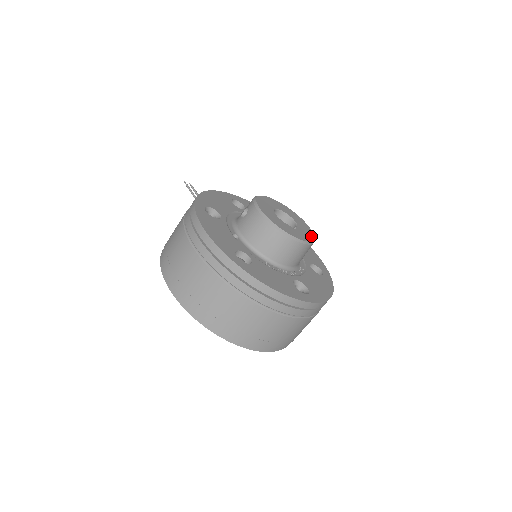
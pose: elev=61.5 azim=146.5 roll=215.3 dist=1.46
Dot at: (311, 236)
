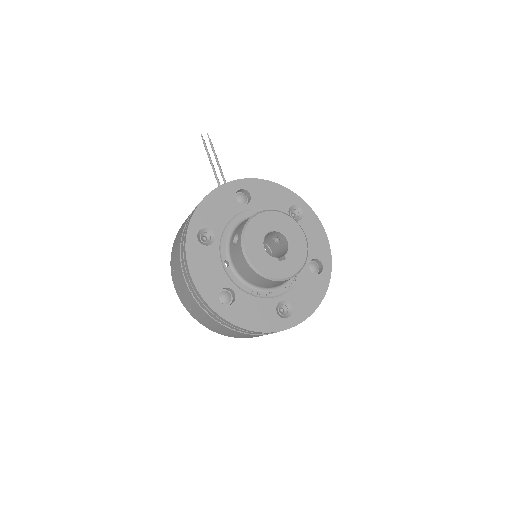
Dot at: (302, 260)
